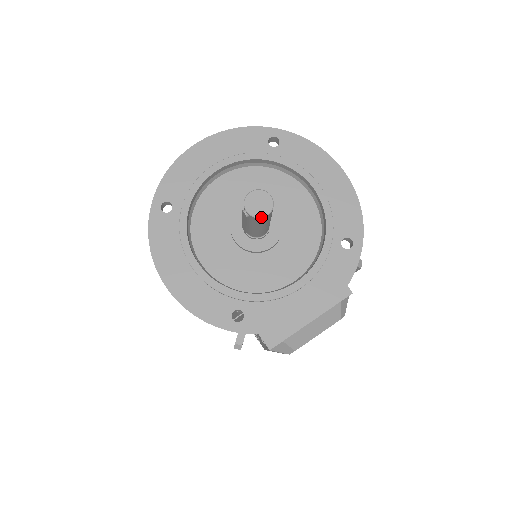
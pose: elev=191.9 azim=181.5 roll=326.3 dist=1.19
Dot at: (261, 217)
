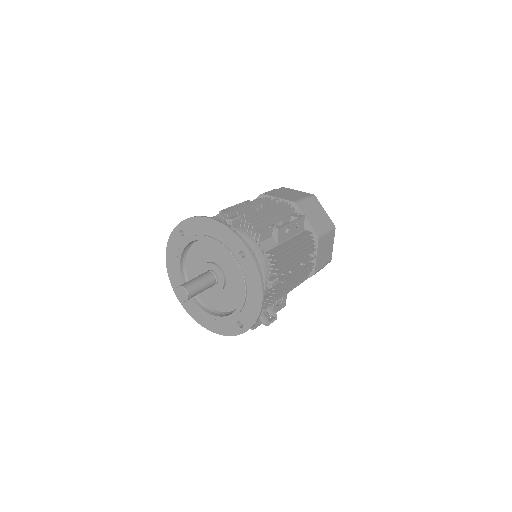
Dot at: occluded
